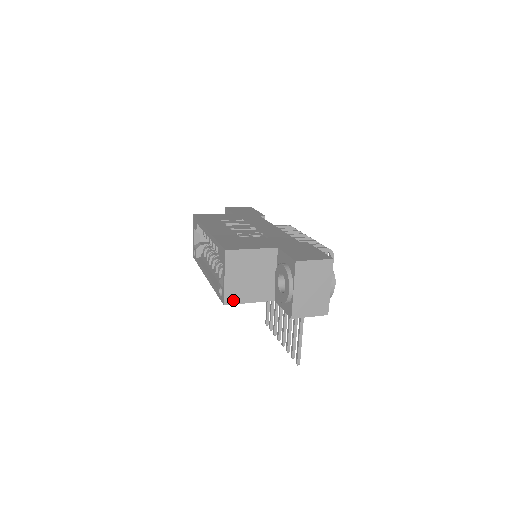
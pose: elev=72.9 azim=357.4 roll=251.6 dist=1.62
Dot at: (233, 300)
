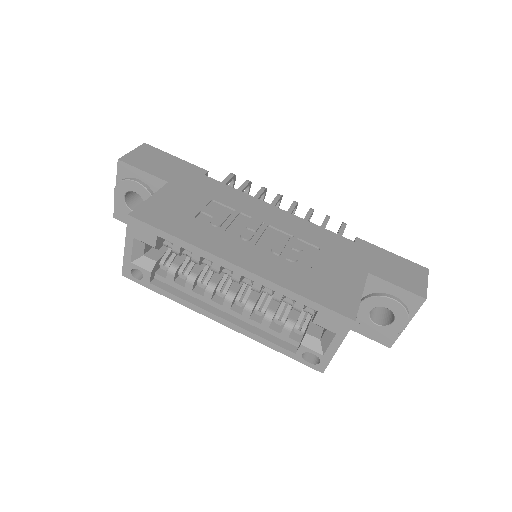
Dot at: occluded
